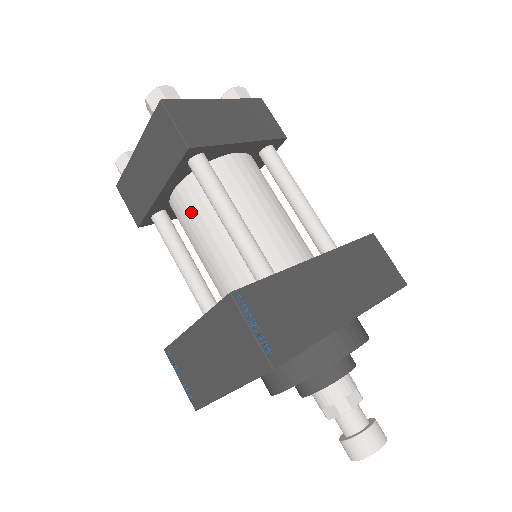
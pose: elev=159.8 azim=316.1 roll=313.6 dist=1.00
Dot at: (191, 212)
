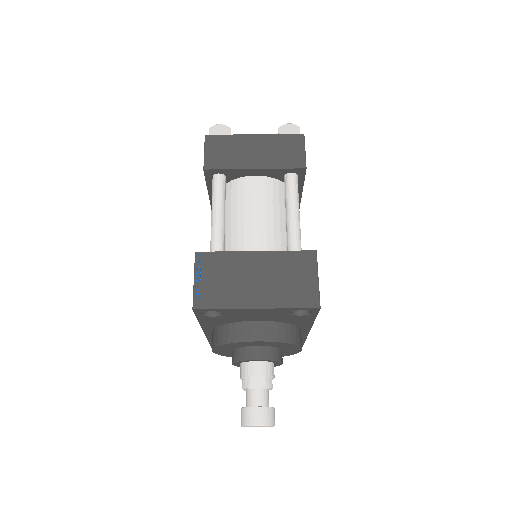
Dot at: (260, 196)
